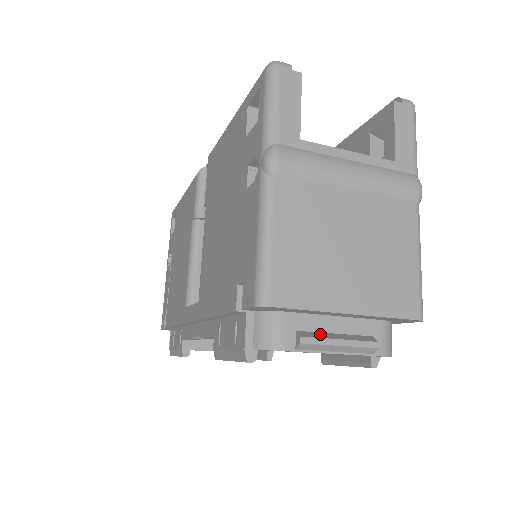
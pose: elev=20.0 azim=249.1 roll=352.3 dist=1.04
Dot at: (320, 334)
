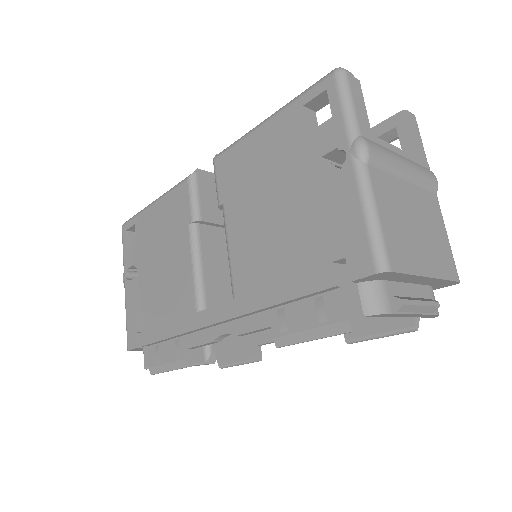
Dot at: (407, 298)
